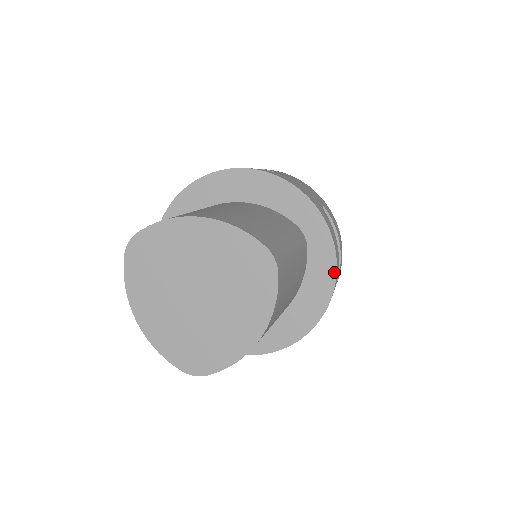
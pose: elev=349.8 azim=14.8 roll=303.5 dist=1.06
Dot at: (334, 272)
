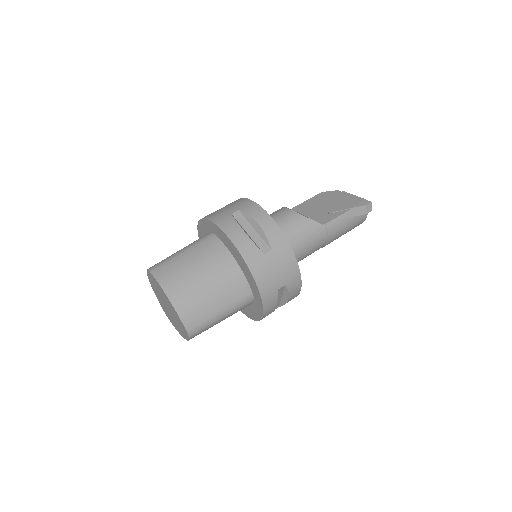
Dot at: (260, 319)
